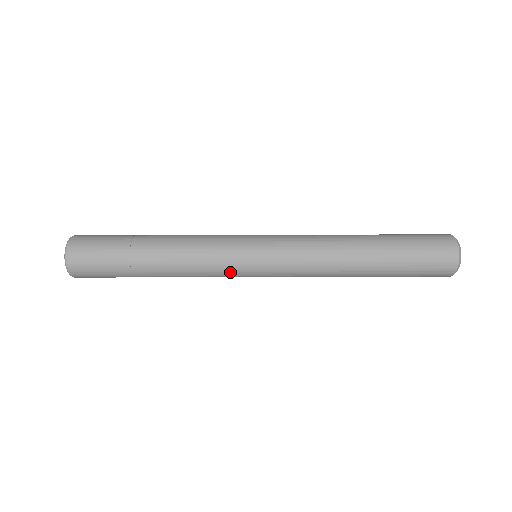
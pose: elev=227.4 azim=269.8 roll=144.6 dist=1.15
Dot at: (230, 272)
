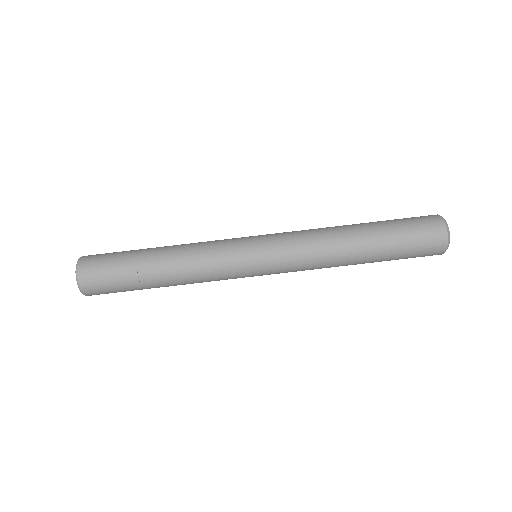
Dot at: (230, 246)
